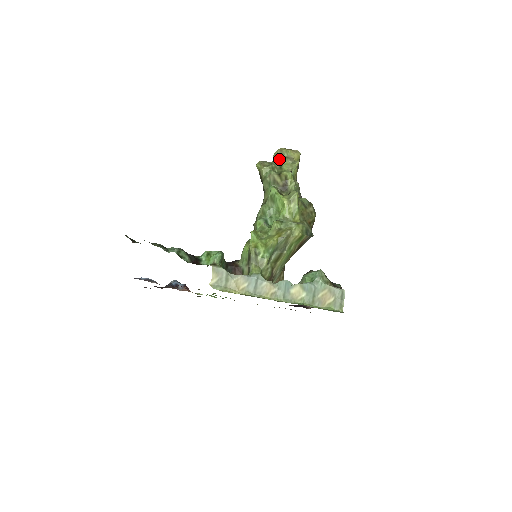
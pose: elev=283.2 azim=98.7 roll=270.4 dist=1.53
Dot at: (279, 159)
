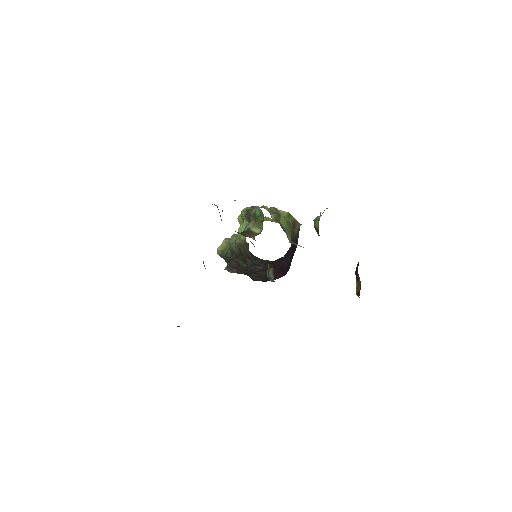
Dot at: occluded
